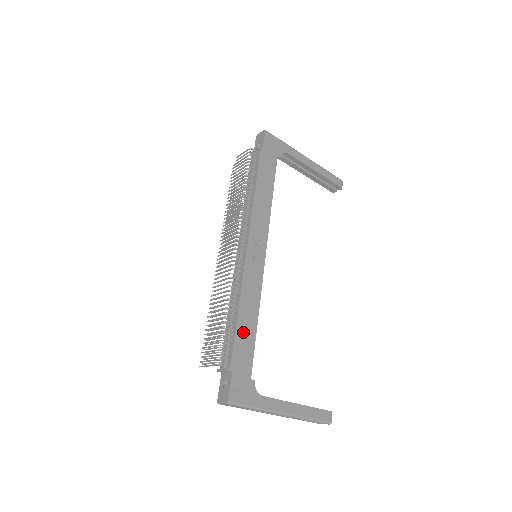
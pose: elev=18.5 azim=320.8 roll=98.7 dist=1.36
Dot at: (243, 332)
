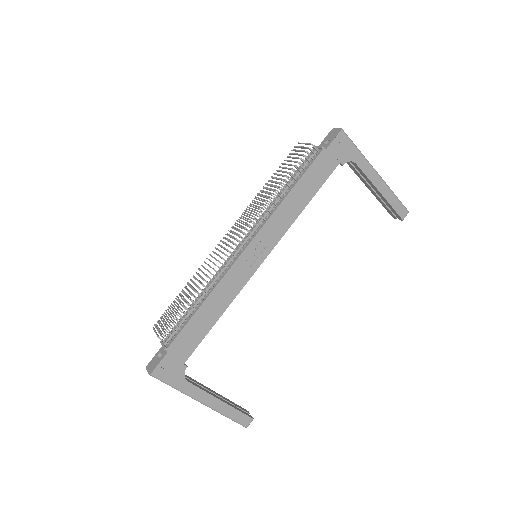
Dot at: (198, 323)
